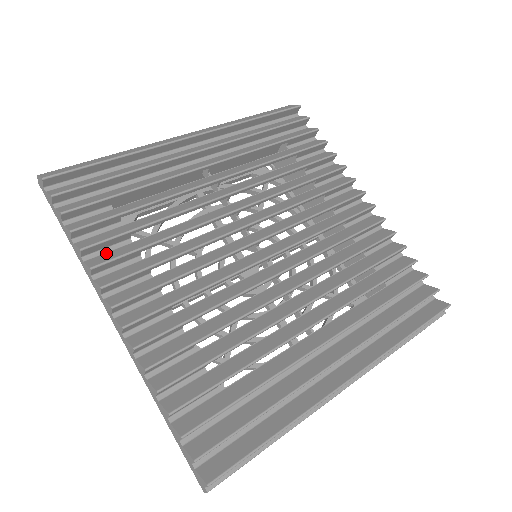
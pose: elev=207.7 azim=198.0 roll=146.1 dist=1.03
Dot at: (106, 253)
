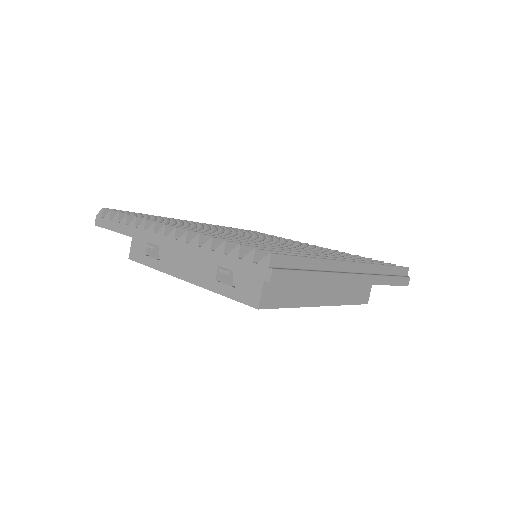
Dot at: occluded
